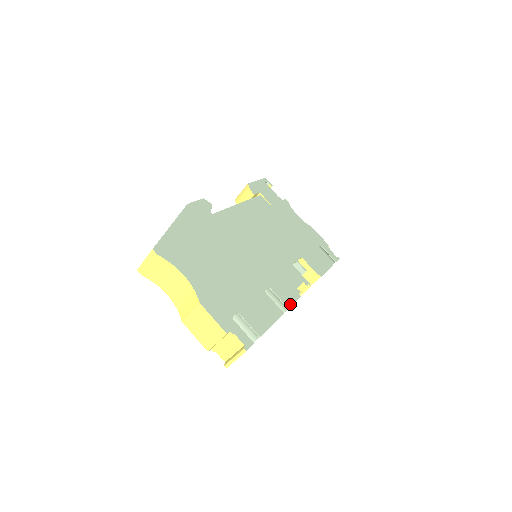
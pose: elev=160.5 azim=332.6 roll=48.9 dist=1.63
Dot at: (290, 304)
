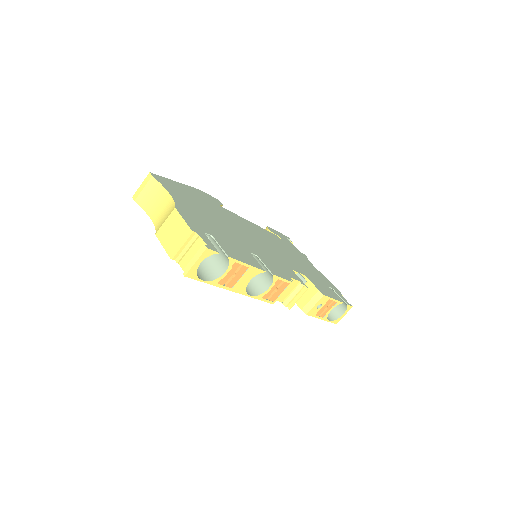
Dot at: (276, 274)
